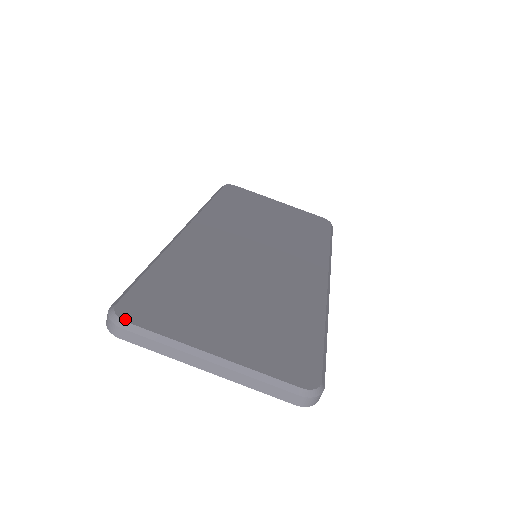
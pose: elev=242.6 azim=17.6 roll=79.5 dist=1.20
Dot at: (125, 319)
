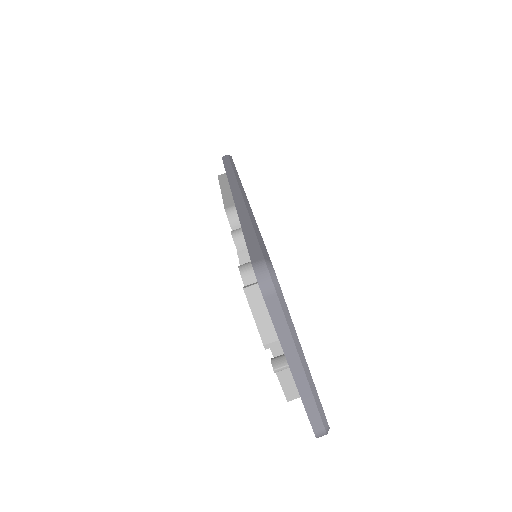
Dot at: occluded
